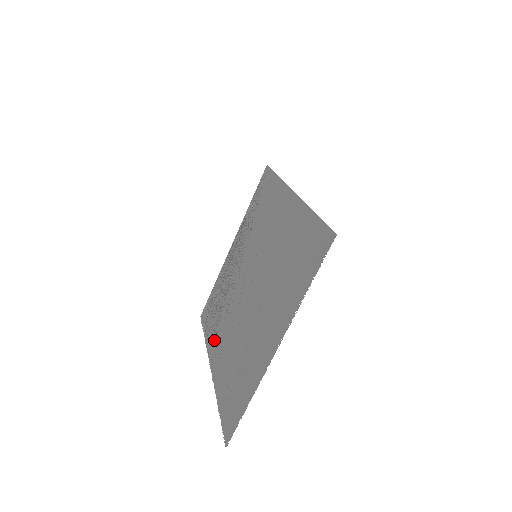
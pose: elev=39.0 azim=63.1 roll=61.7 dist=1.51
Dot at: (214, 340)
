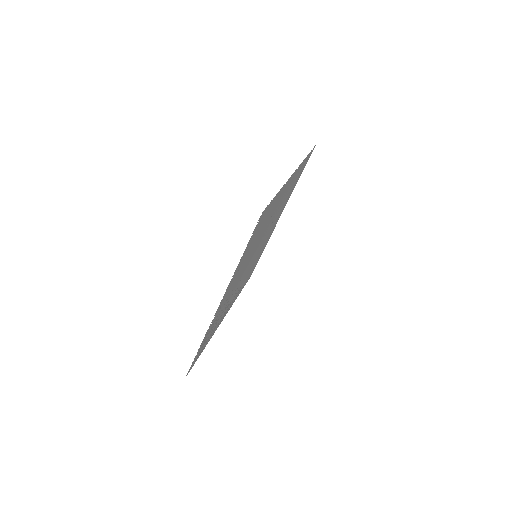
Dot at: (217, 313)
